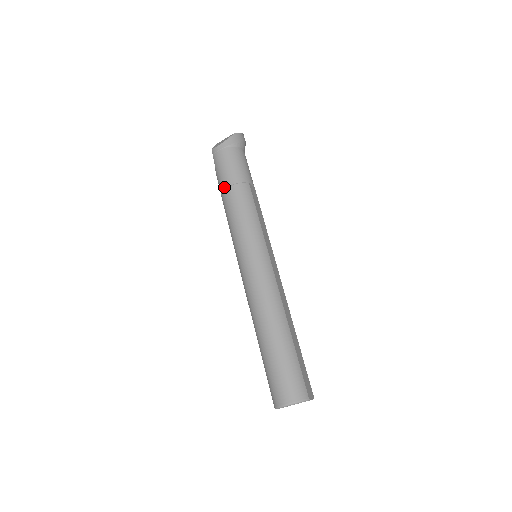
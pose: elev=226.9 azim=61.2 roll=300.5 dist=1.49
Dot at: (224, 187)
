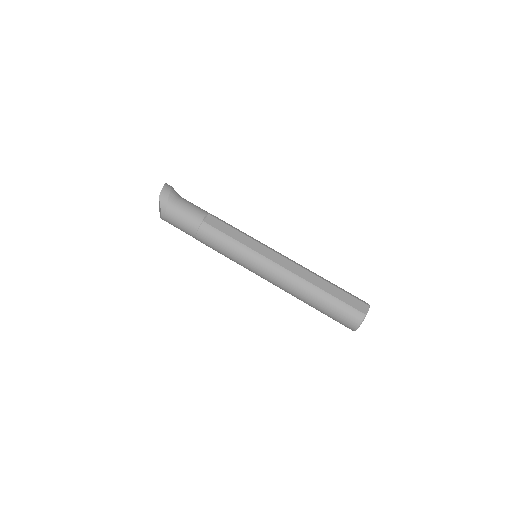
Dot at: occluded
